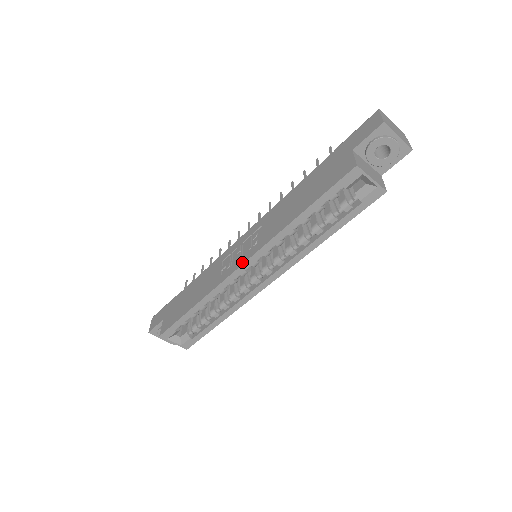
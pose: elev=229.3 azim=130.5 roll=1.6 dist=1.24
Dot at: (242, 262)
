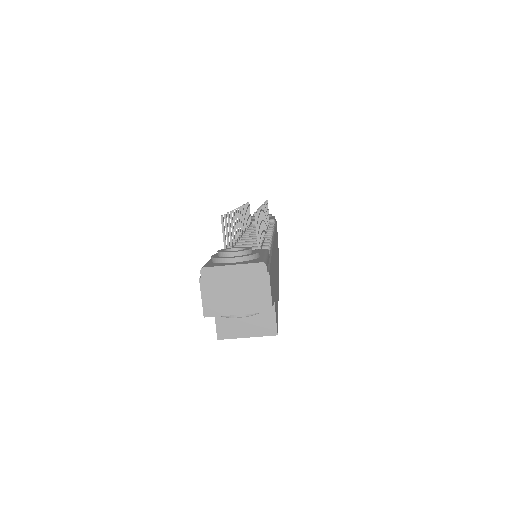
Dot at: occluded
